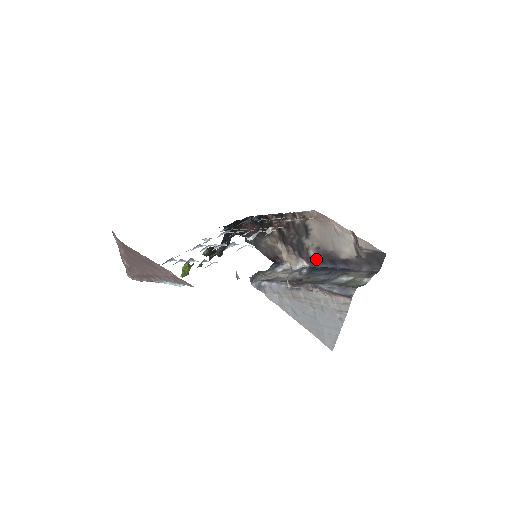
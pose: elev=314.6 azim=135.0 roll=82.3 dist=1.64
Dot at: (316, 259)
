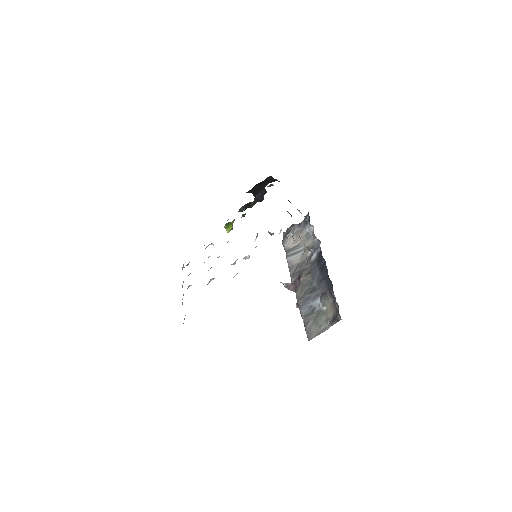
Dot at: occluded
